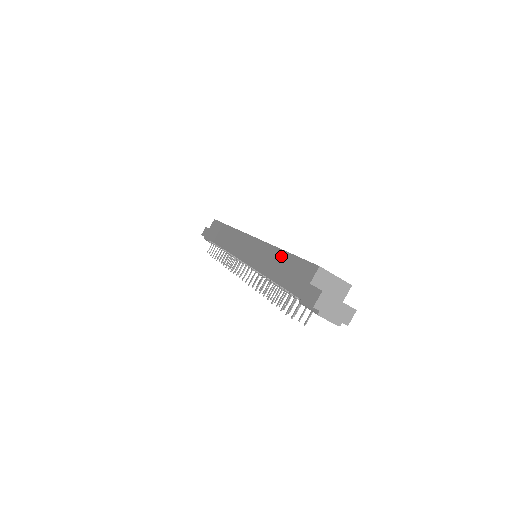
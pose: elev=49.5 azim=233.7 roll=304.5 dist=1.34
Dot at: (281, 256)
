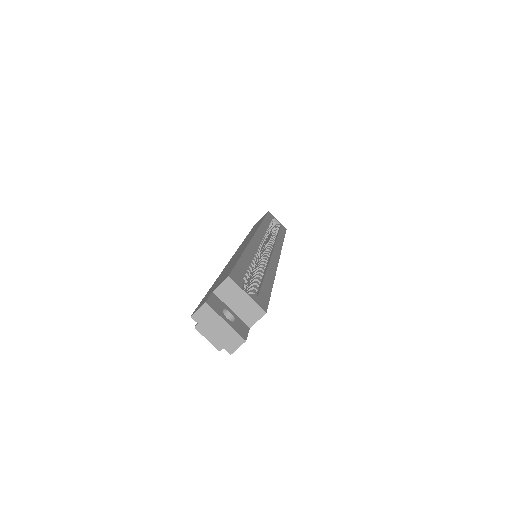
Dot at: (237, 258)
